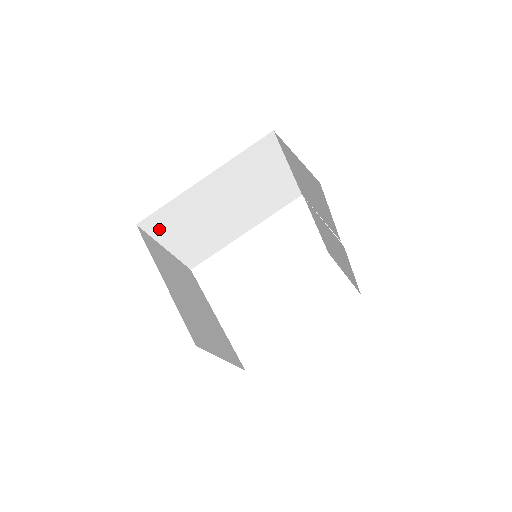
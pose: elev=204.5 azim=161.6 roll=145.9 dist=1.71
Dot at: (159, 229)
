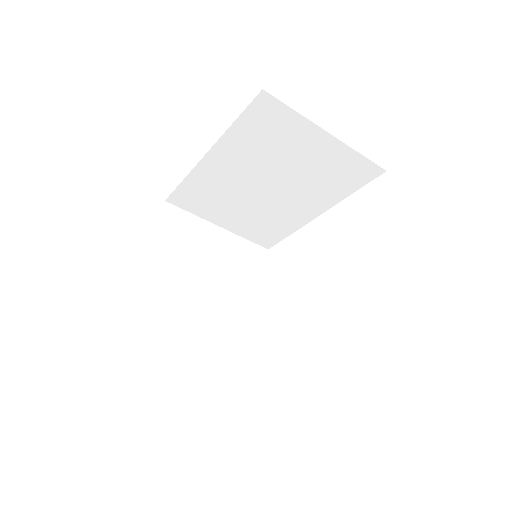
Dot at: (194, 206)
